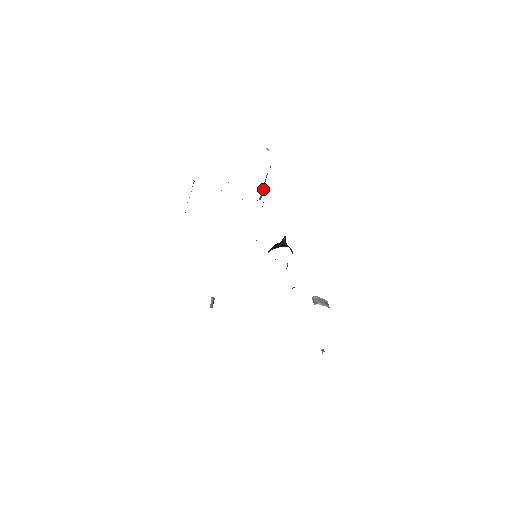
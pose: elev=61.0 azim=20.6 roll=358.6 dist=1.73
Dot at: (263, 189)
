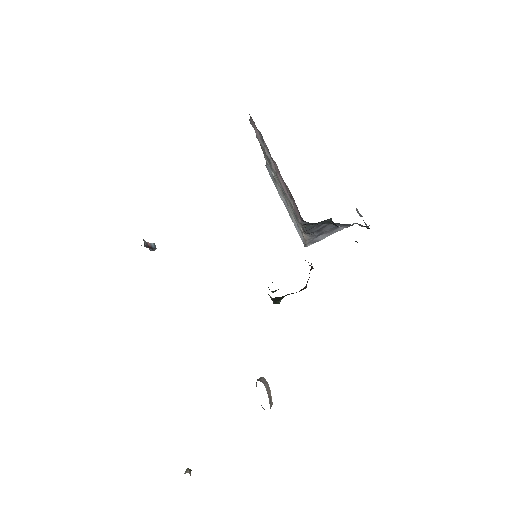
Dot at: (320, 239)
